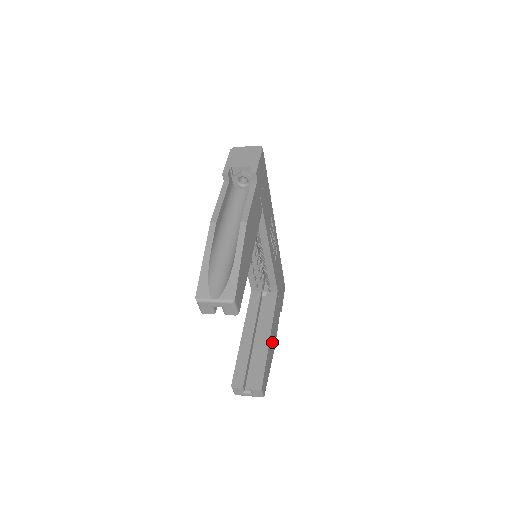
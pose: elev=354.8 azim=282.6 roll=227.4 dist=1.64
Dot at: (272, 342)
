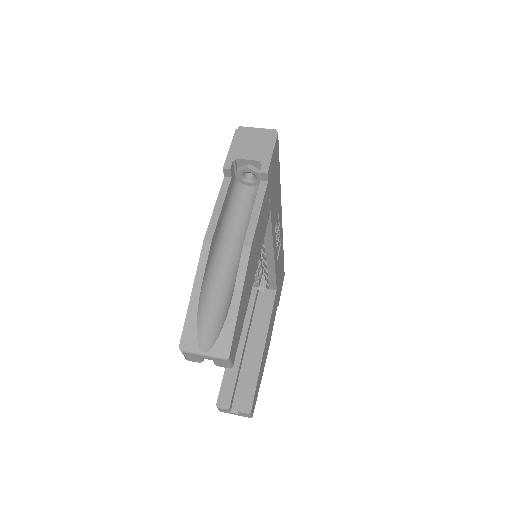
Dot at: (266, 350)
